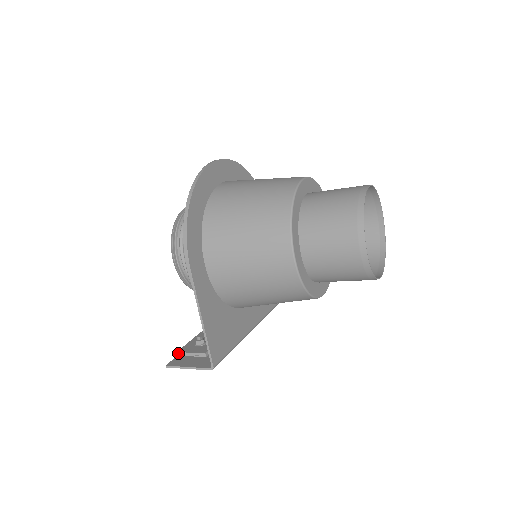
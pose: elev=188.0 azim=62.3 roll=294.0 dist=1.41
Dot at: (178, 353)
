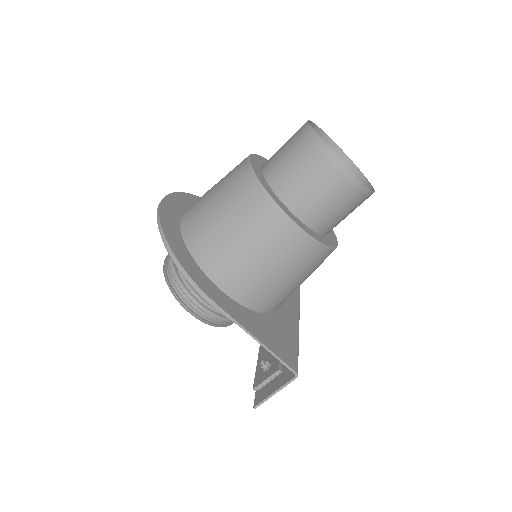
Dot at: (255, 389)
